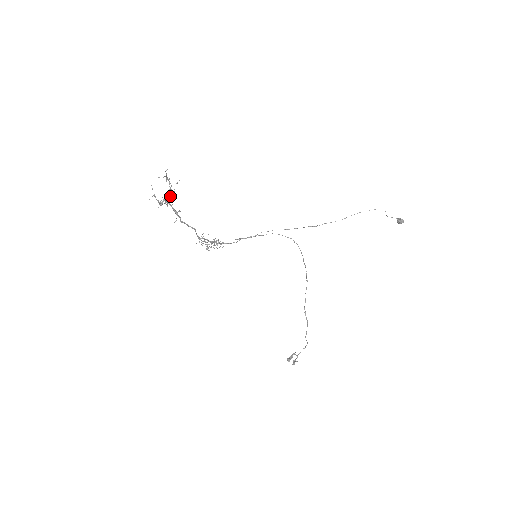
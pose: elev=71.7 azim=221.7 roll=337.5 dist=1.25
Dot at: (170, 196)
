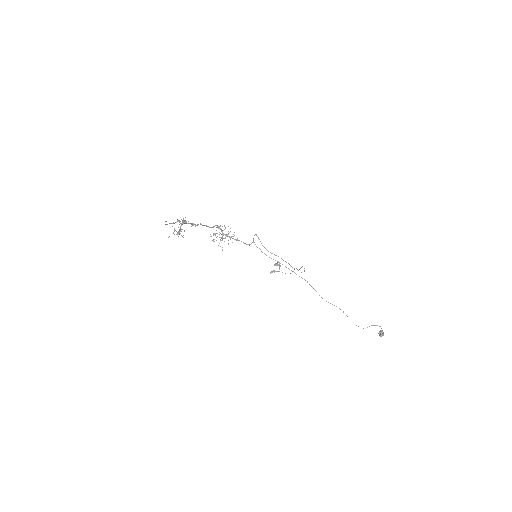
Dot at: (177, 234)
